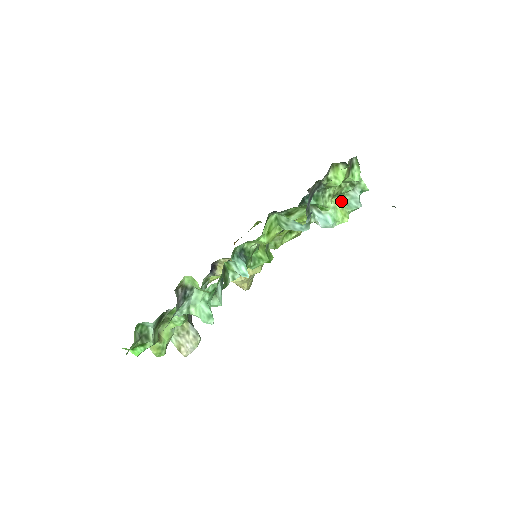
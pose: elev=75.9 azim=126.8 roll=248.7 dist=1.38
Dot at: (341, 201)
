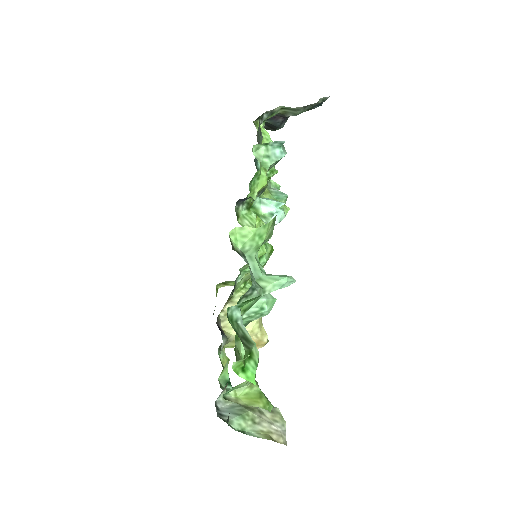
Dot at: (271, 198)
